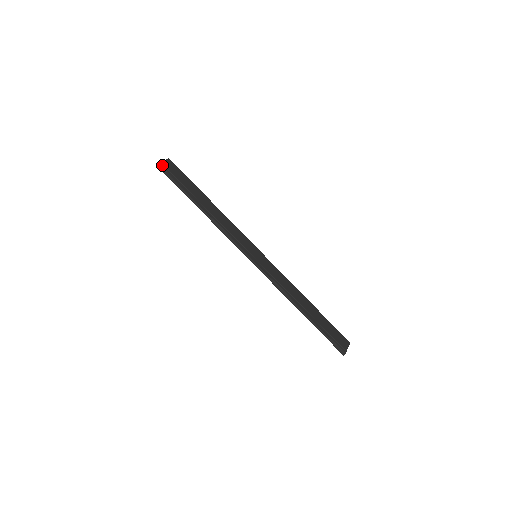
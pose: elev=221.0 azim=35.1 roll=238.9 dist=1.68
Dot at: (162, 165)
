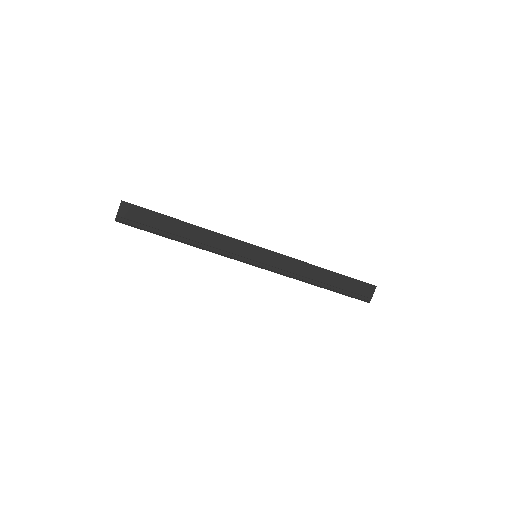
Dot at: (120, 218)
